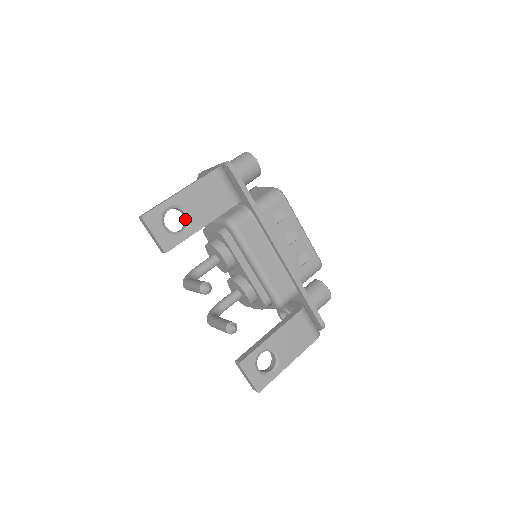
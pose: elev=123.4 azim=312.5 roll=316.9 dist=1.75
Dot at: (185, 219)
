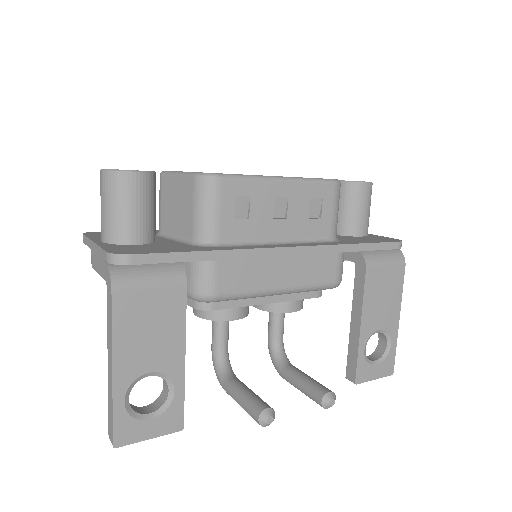
Dot at: occluded
